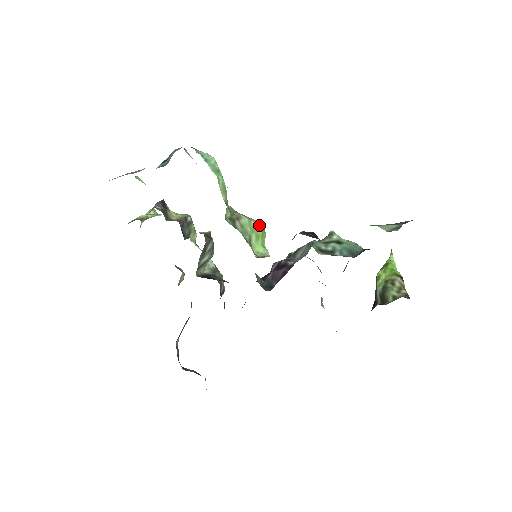
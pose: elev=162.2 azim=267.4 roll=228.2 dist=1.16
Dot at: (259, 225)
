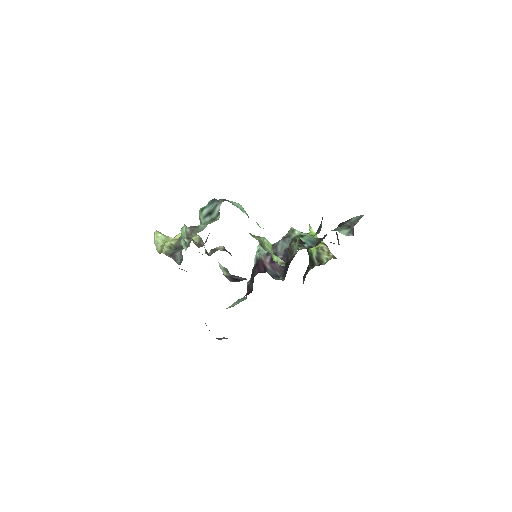
Dot at: (268, 241)
